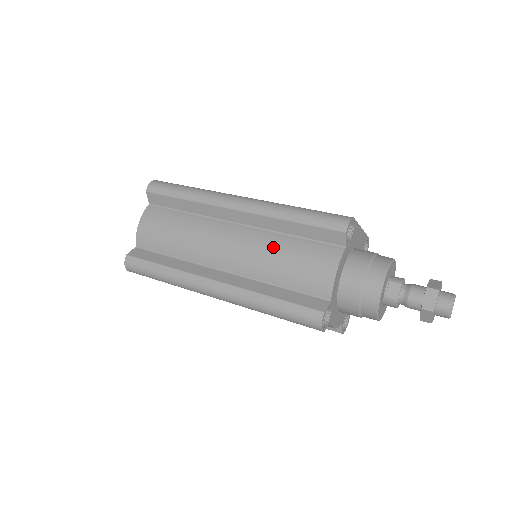
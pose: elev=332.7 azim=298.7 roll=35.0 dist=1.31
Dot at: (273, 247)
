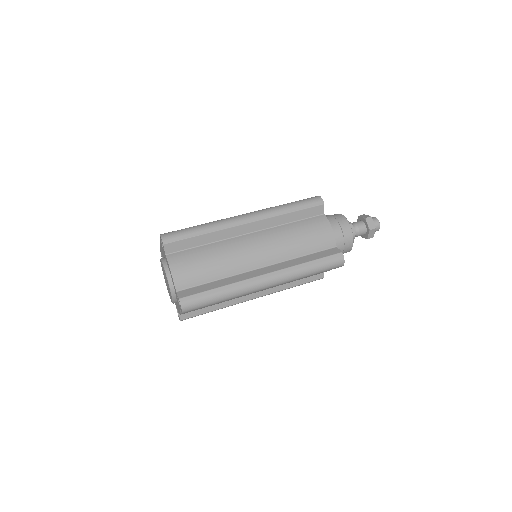
Dot at: (287, 234)
